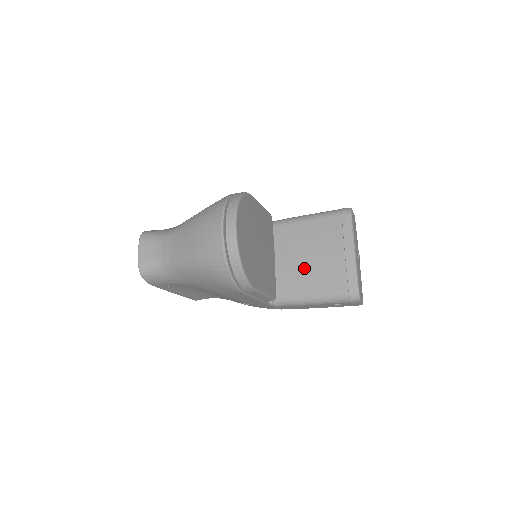
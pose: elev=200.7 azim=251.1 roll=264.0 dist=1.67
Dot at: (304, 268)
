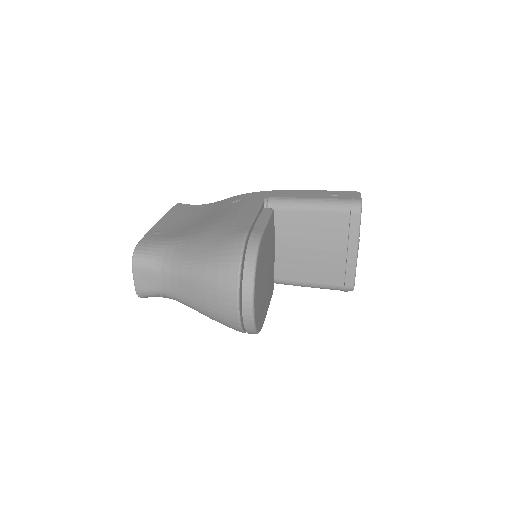
Dot at: (303, 260)
